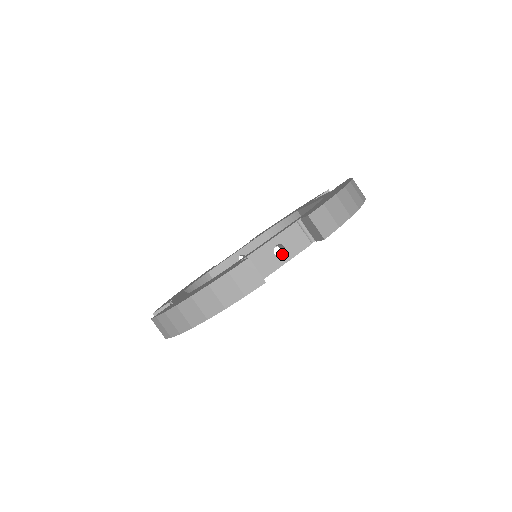
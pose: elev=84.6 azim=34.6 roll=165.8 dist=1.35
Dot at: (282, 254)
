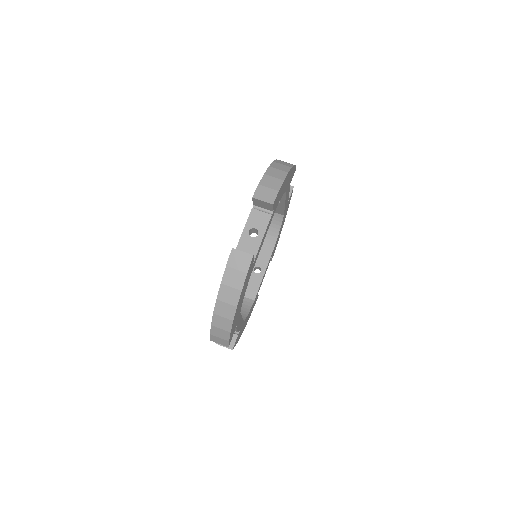
Dot at: occluded
